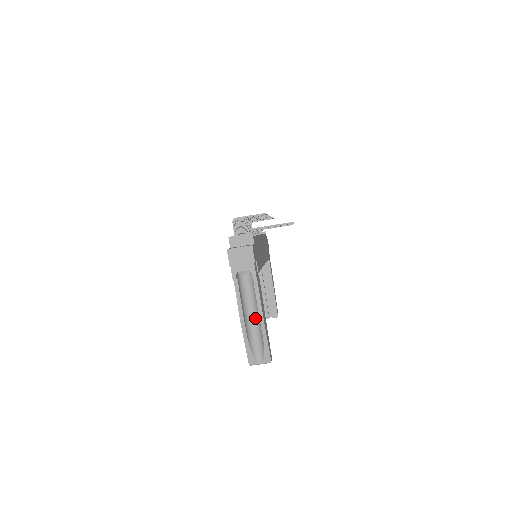
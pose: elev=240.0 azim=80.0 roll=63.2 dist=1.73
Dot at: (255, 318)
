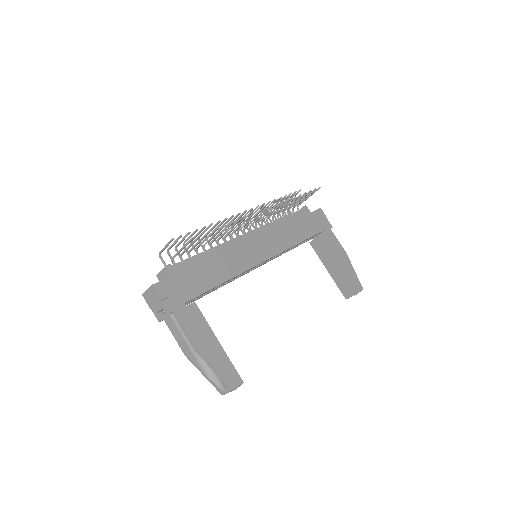
Dot at: occluded
